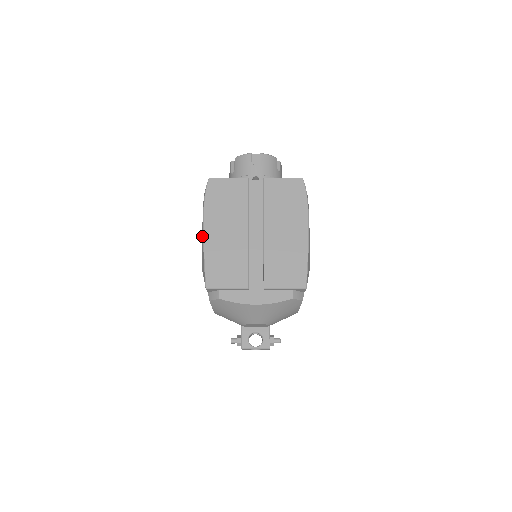
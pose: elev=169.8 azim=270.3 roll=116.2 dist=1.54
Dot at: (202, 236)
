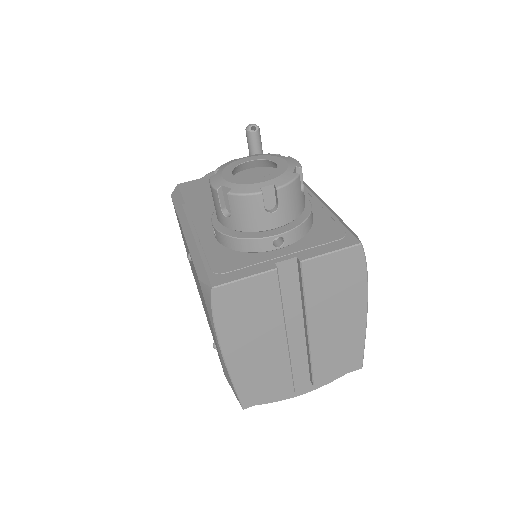
Dot at: (220, 356)
